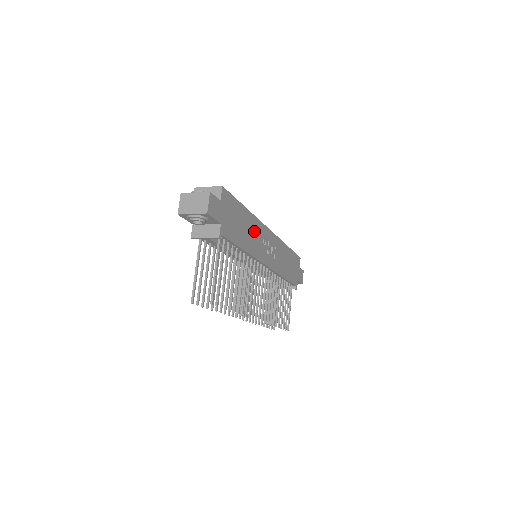
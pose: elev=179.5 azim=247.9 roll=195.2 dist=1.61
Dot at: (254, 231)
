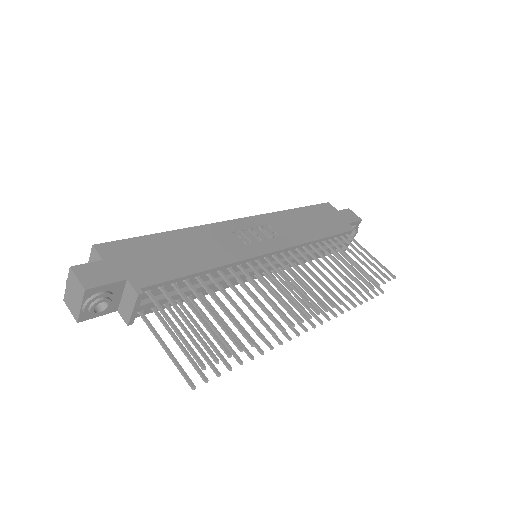
Dot at: (208, 240)
